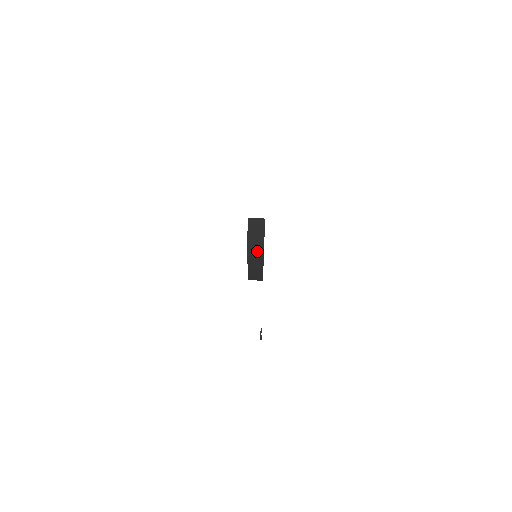
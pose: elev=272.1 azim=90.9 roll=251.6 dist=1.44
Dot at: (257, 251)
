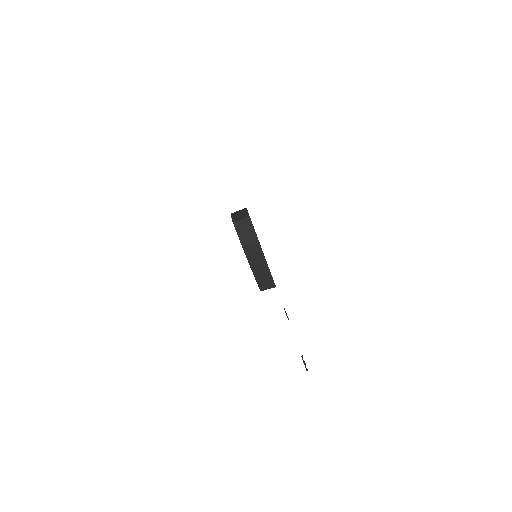
Dot at: (250, 237)
